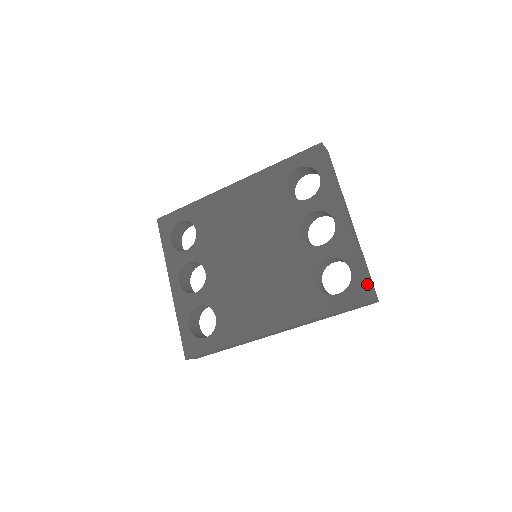
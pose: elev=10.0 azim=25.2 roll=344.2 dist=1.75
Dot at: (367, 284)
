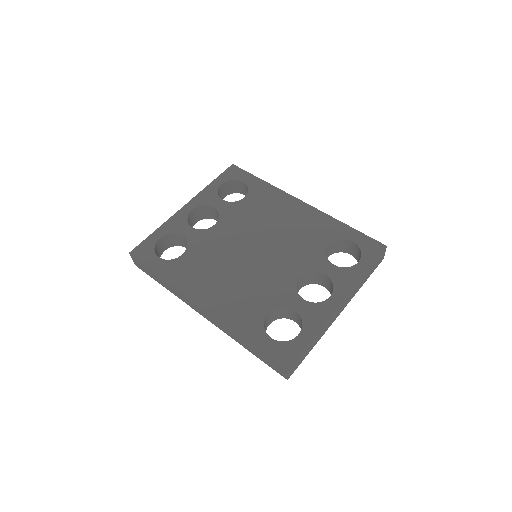
Dot at: (296, 355)
